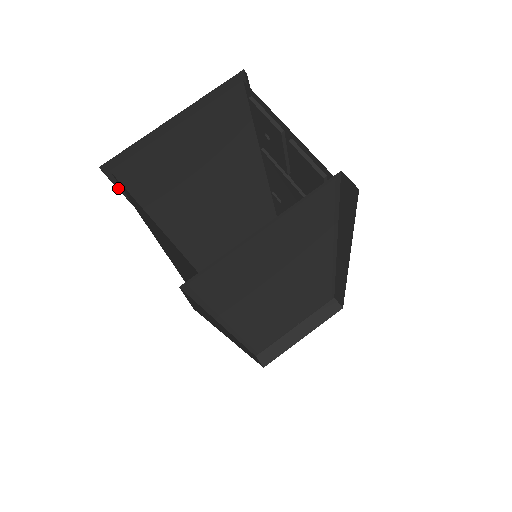
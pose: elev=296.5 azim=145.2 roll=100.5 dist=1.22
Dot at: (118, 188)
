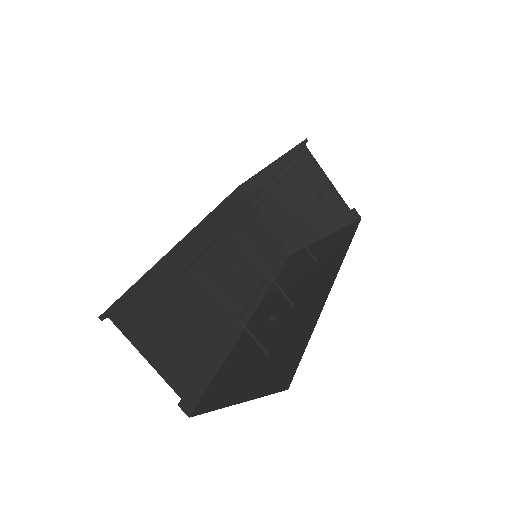
Dot at: occluded
